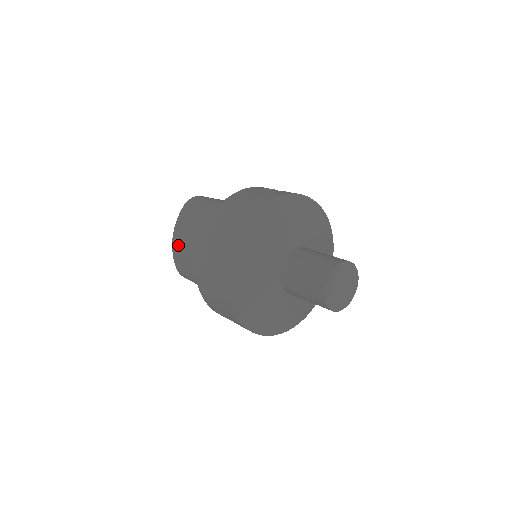
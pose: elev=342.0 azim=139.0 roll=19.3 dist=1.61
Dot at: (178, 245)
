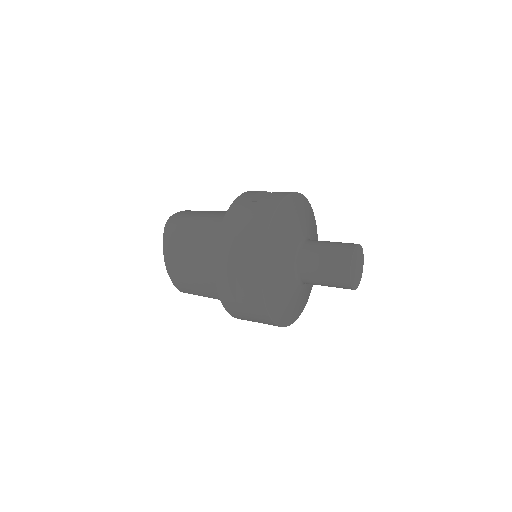
Dot at: (176, 272)
